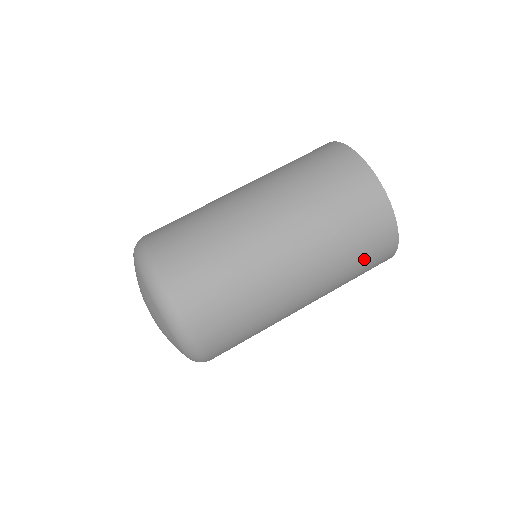
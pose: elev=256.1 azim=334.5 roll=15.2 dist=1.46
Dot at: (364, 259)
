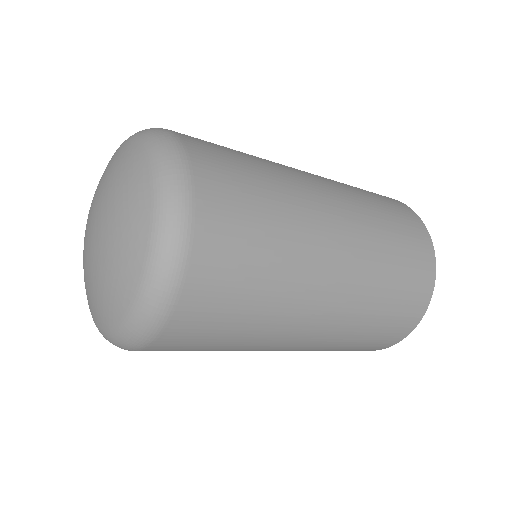
Dot at: (384, 324)
